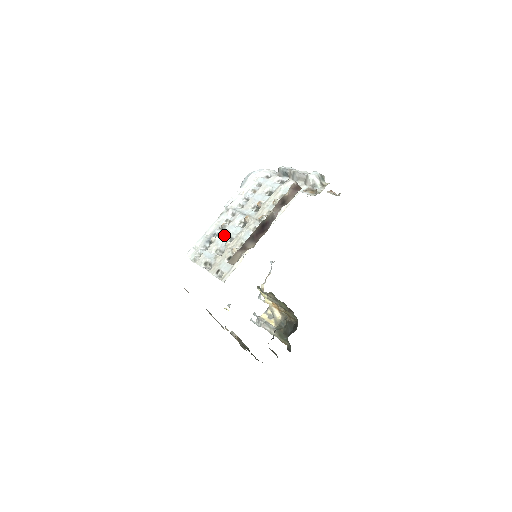
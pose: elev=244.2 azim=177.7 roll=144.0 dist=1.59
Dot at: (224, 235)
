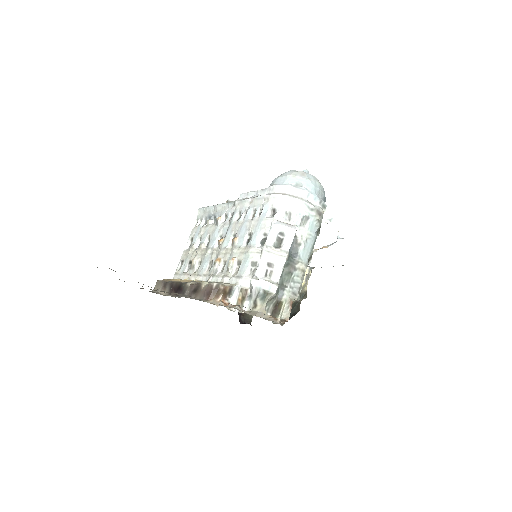
Dot at: (210, 231)
